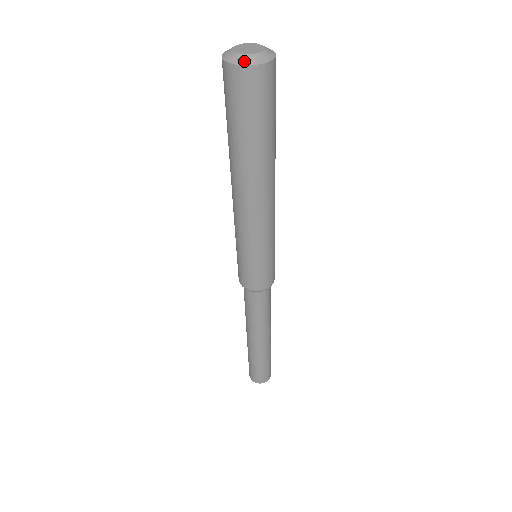
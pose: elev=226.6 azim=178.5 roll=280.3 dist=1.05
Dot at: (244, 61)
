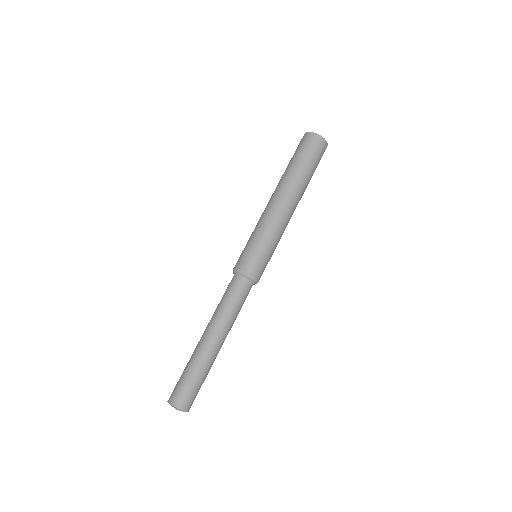
Dot at: occluded
